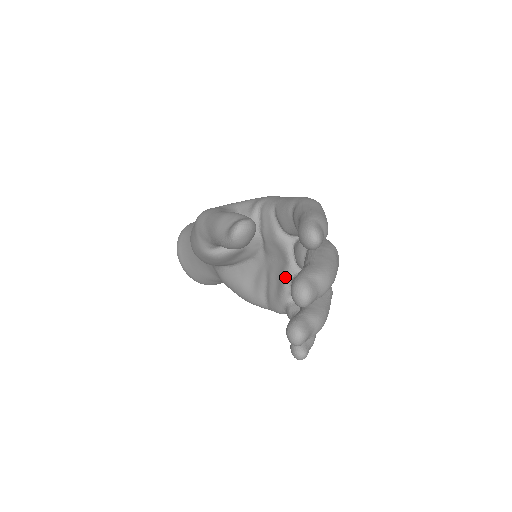
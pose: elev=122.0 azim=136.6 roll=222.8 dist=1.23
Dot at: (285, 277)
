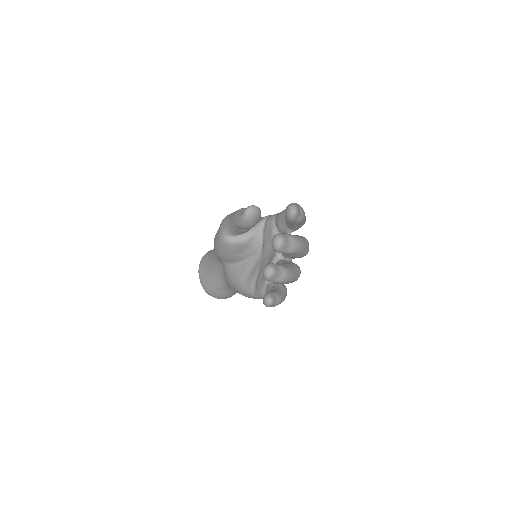
Dot at: (272, 262)
